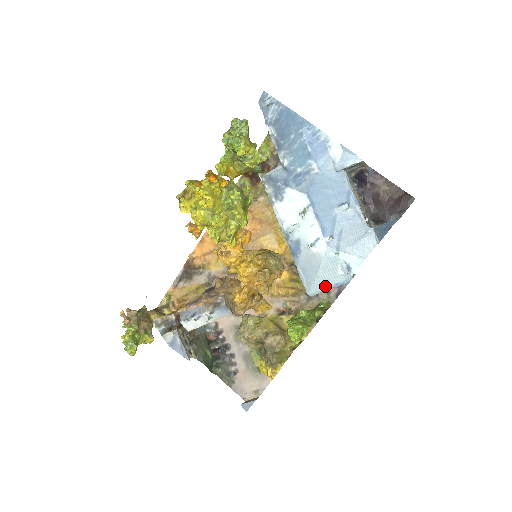
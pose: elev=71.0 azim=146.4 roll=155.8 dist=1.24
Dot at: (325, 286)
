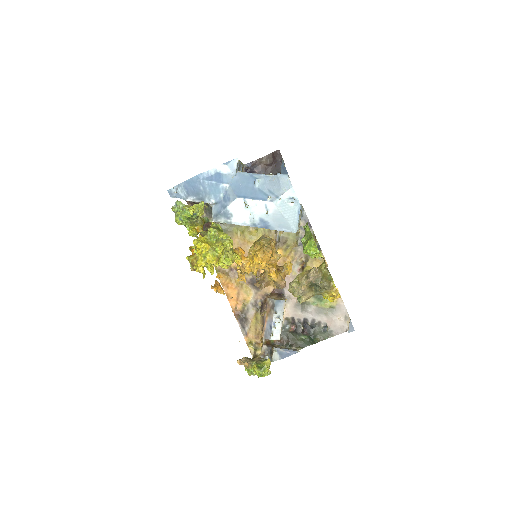
Dot at: (295, 219)
